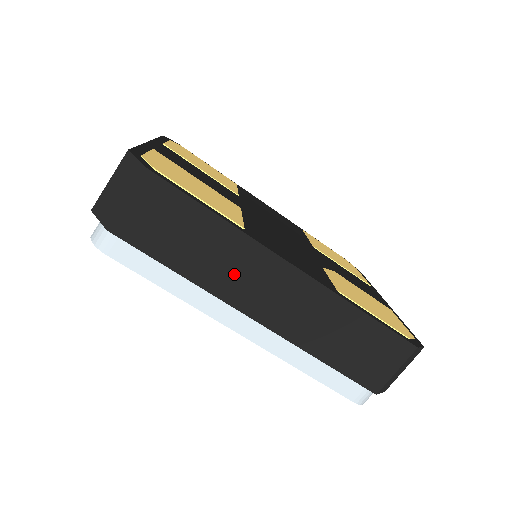
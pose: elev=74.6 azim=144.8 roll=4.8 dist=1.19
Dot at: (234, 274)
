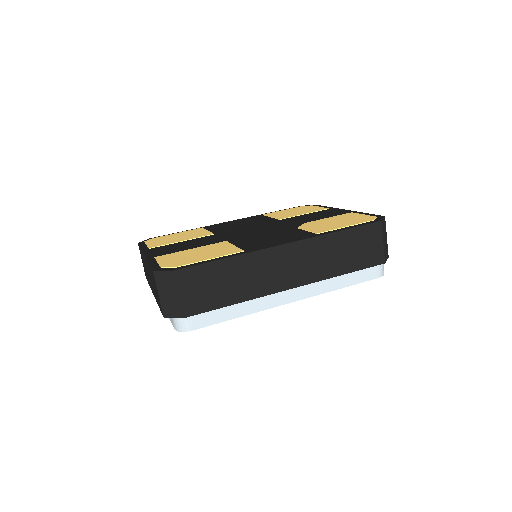
Dot at: (261, 277)
